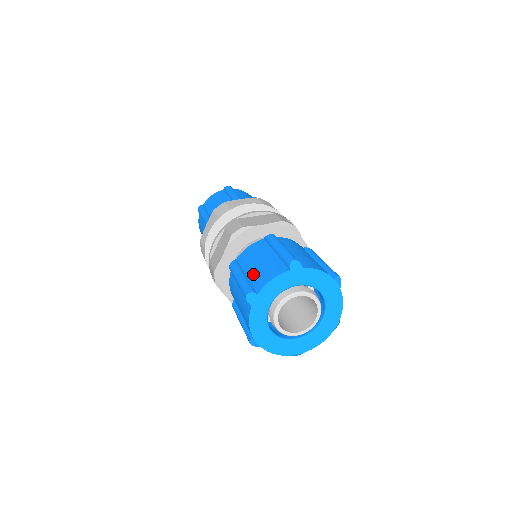
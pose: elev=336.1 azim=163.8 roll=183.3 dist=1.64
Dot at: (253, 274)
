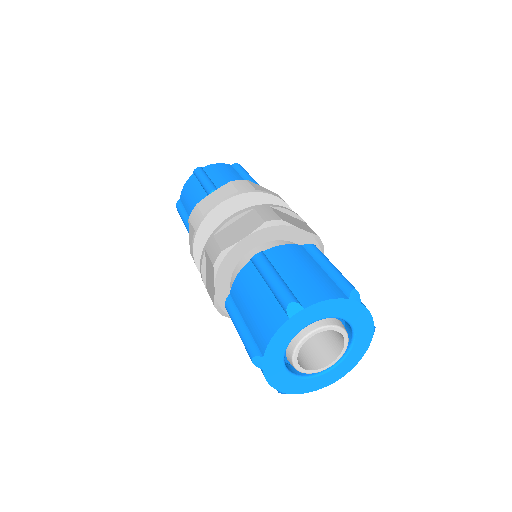
Dot at: (251, 324)
